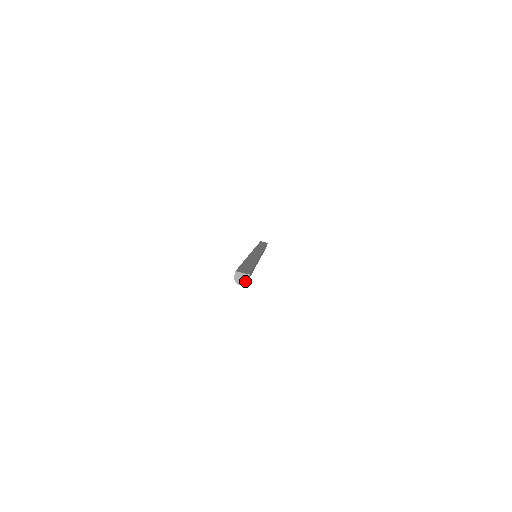
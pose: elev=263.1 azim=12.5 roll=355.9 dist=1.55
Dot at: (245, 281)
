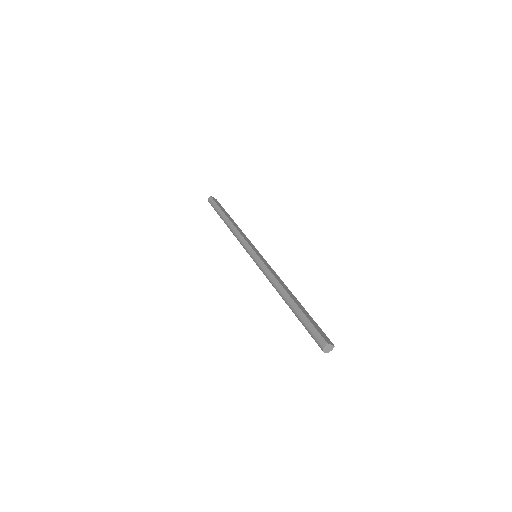
Dot at: occluded
